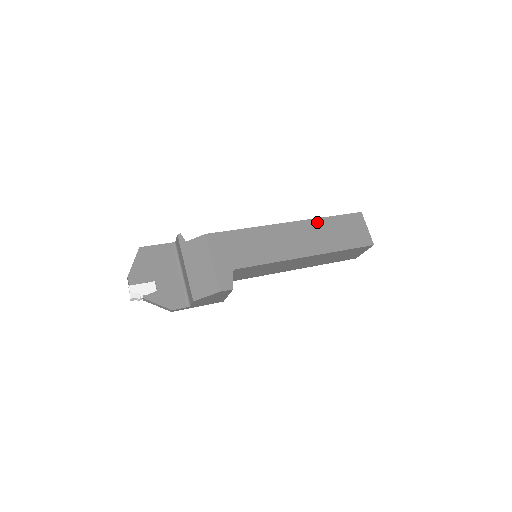
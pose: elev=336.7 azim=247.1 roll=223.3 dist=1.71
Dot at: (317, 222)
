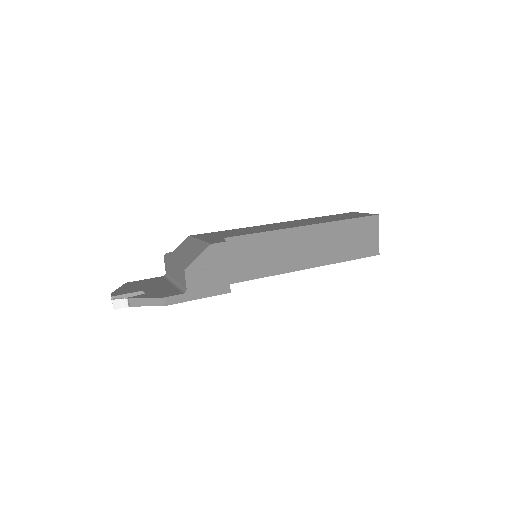
Dot at: (308, 219)
